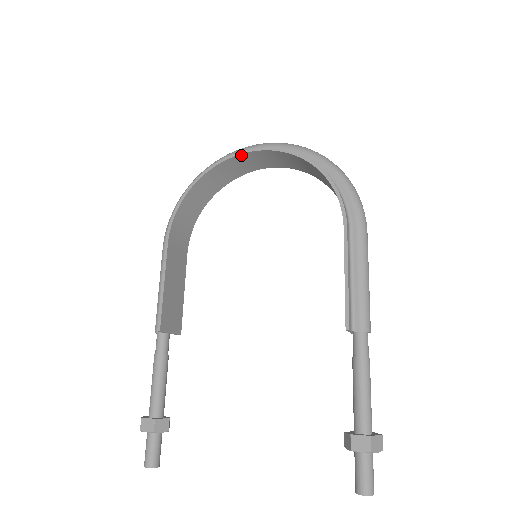
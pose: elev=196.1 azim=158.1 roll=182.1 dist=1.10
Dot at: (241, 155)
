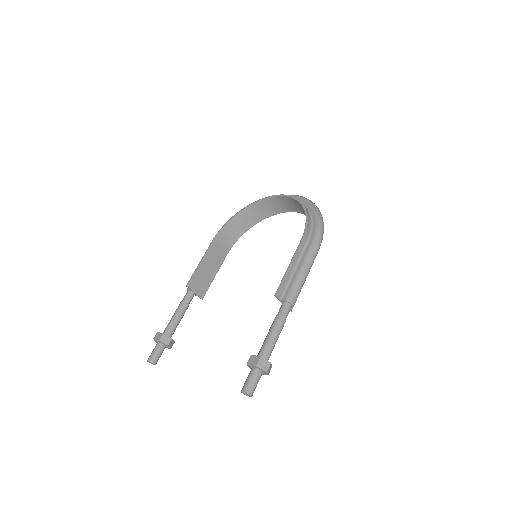
Dot at: (271, 198)
